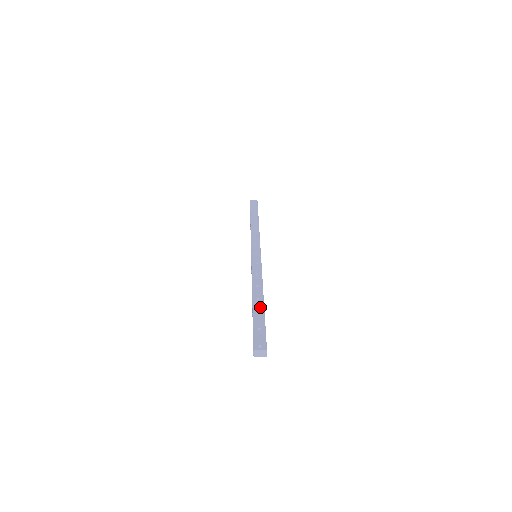
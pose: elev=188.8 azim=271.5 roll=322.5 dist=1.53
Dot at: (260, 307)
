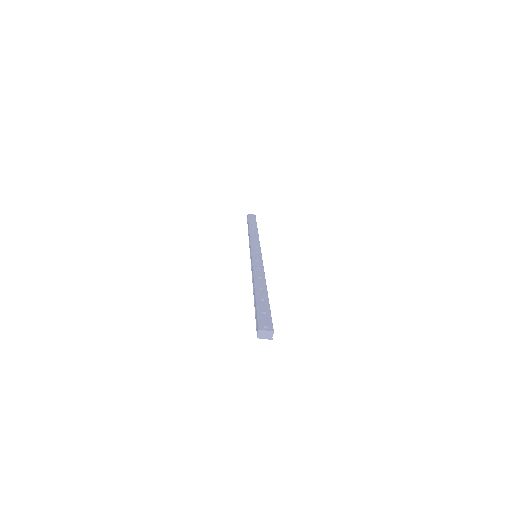
Dot at: (264, 295)
